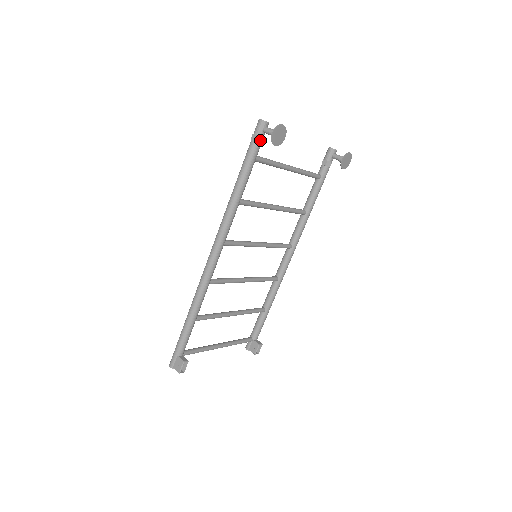
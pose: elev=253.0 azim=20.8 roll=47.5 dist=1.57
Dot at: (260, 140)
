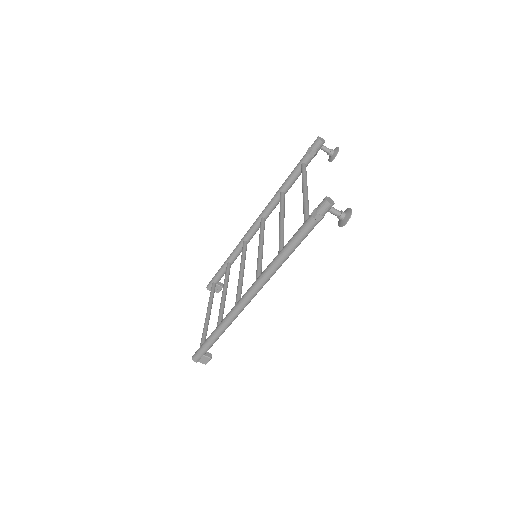
Dot at: occluded
